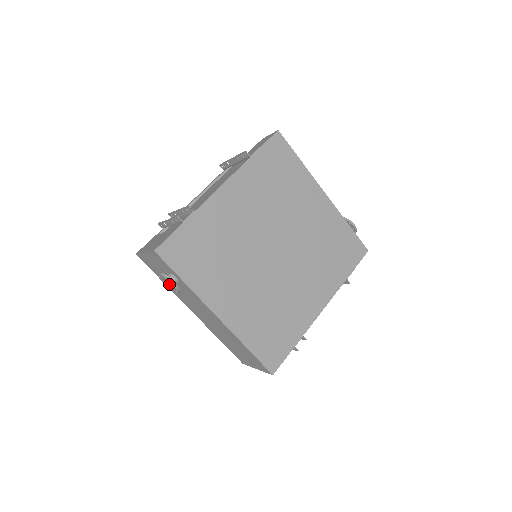
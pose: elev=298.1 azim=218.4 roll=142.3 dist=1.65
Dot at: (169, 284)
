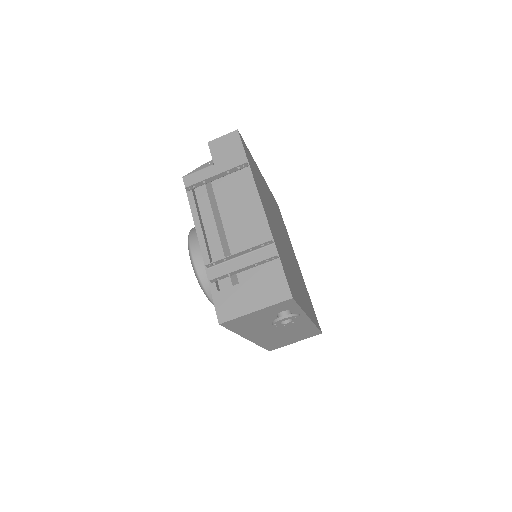
Dot at: occluded
